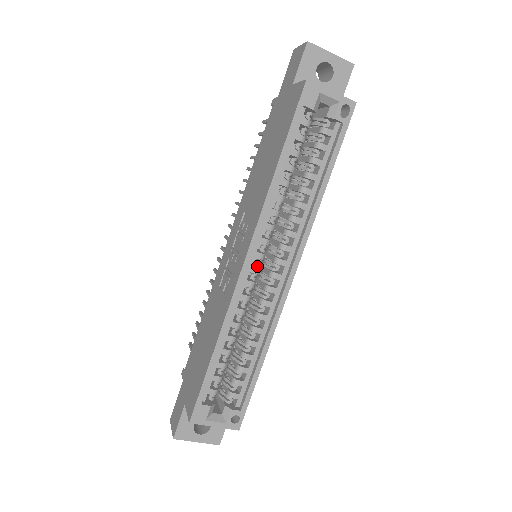
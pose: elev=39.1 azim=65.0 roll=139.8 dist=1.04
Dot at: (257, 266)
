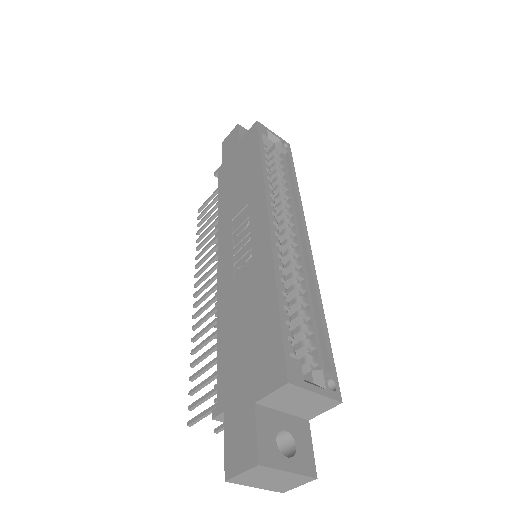
Dot at: occluded
